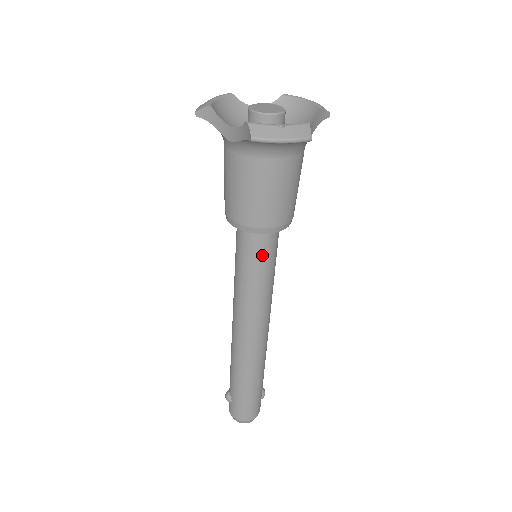
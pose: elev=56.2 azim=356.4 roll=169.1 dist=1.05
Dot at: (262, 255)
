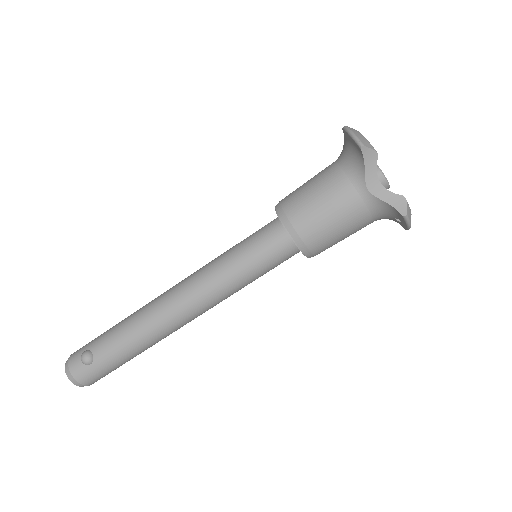
Dot at: (277, 265)
